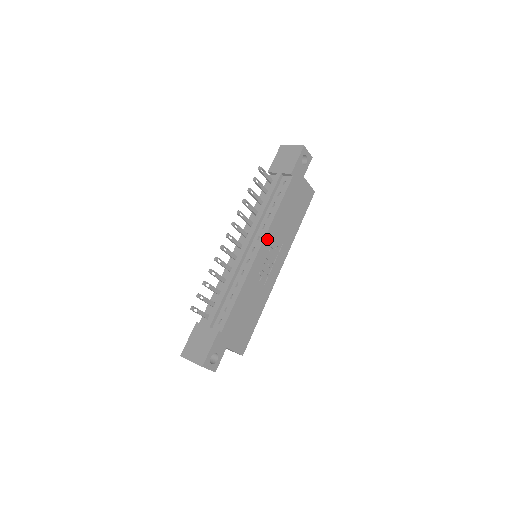
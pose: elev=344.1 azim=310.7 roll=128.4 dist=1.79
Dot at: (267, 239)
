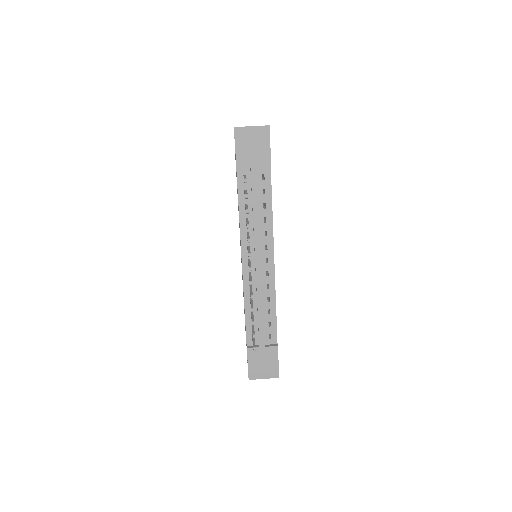
Dot at: (273, 243)
